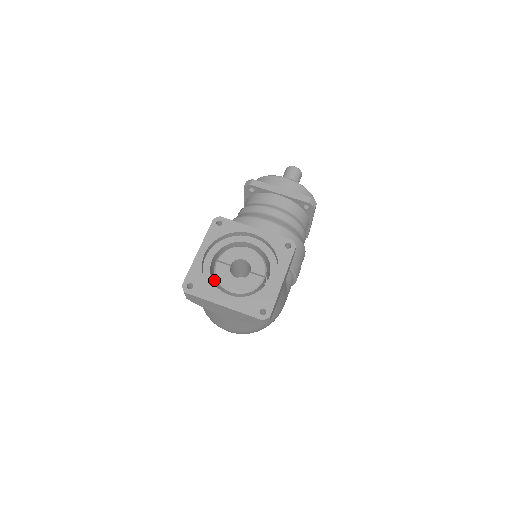
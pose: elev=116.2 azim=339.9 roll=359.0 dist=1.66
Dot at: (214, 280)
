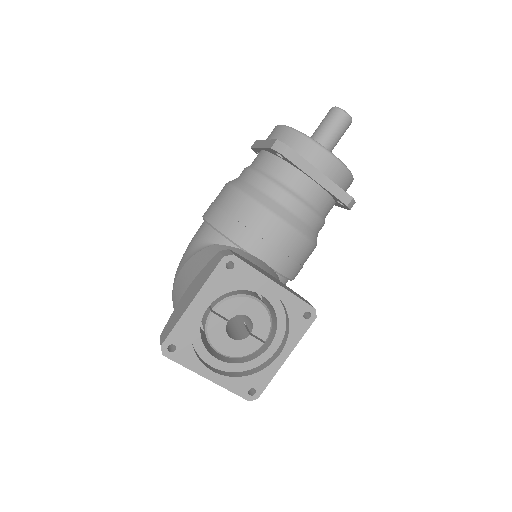
Dot at: occluded
